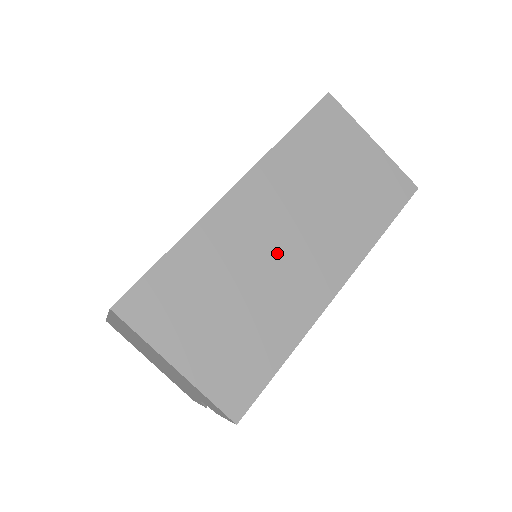
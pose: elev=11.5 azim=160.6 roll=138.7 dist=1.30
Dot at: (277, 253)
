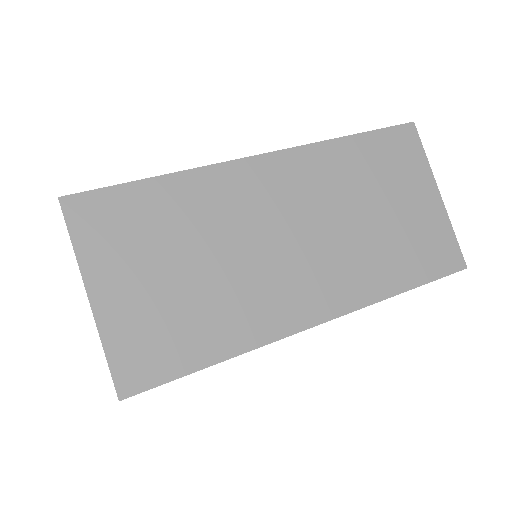
Dot at: (271, 245)
